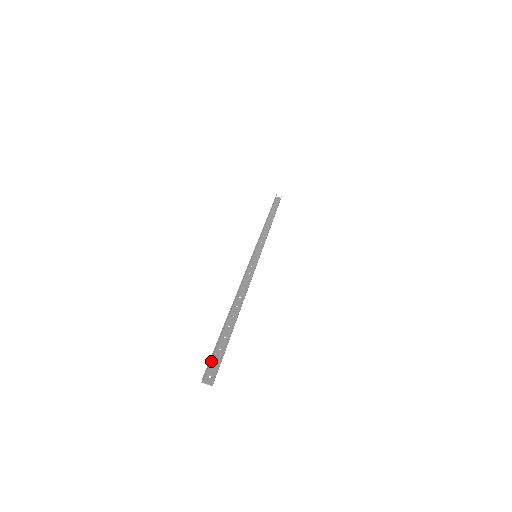
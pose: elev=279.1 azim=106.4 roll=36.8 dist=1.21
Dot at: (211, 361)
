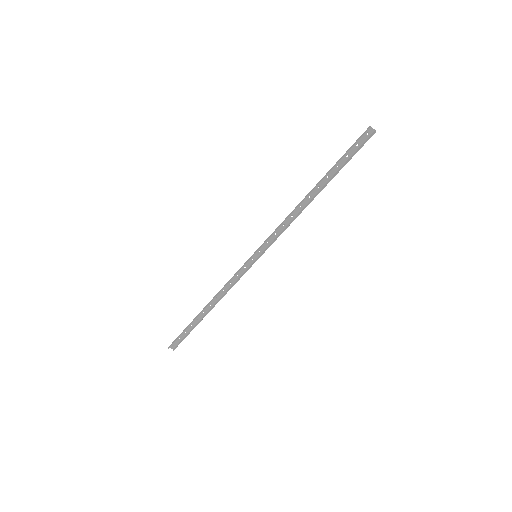
Dot at: (177, 339)
